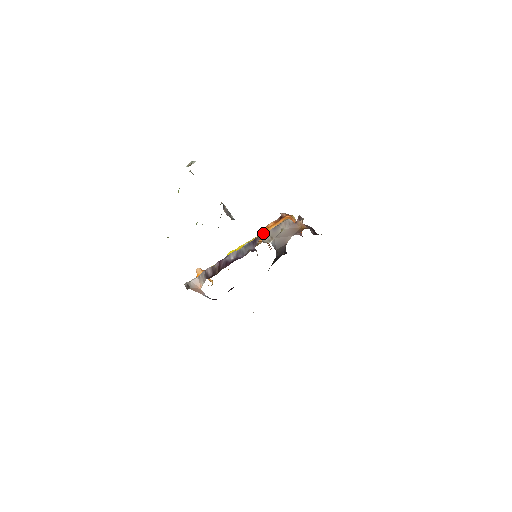
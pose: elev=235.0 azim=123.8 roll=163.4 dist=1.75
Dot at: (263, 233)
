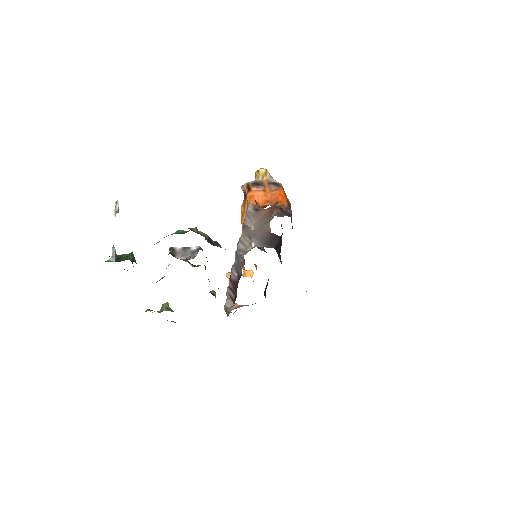
Dot at: occluded
